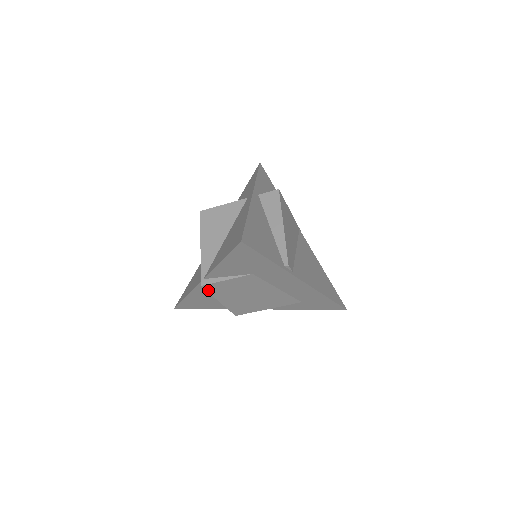
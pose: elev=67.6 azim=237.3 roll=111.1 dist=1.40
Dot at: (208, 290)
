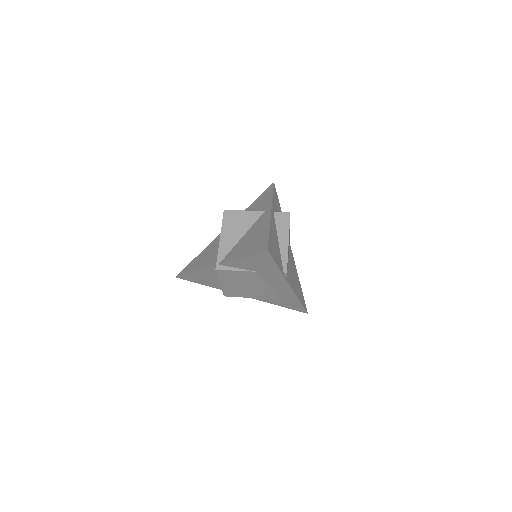
Dot at: (218, 274)
